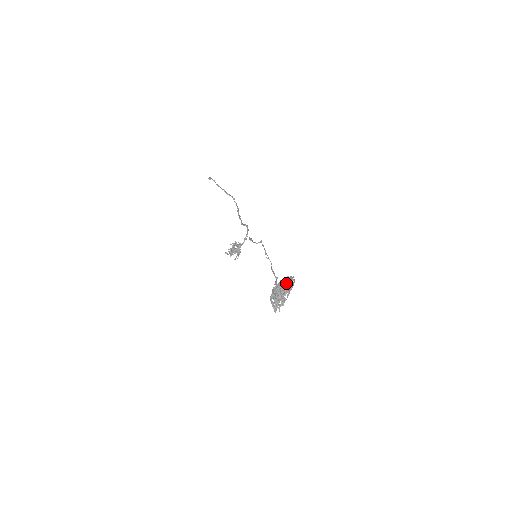
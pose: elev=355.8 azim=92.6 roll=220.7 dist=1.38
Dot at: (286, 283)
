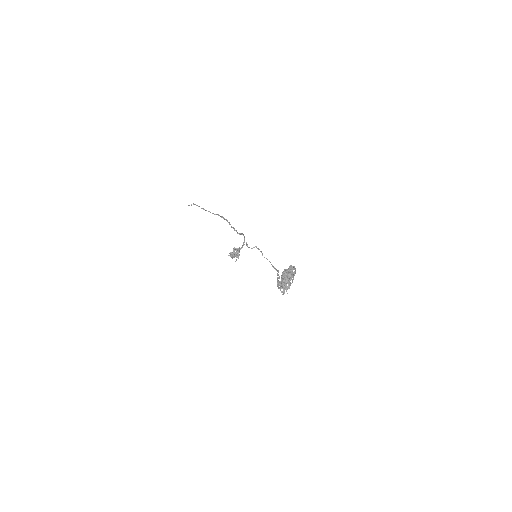
Dot at: occluded
